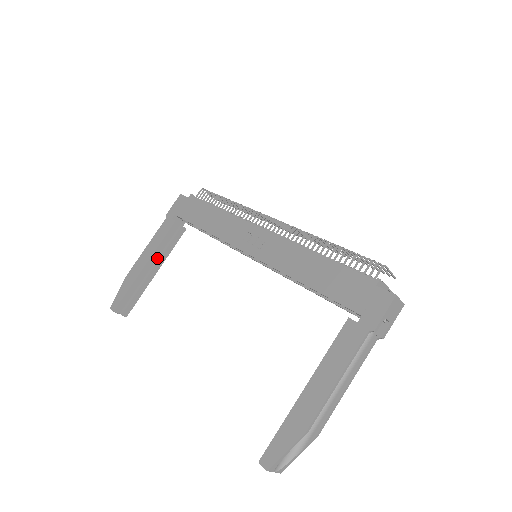
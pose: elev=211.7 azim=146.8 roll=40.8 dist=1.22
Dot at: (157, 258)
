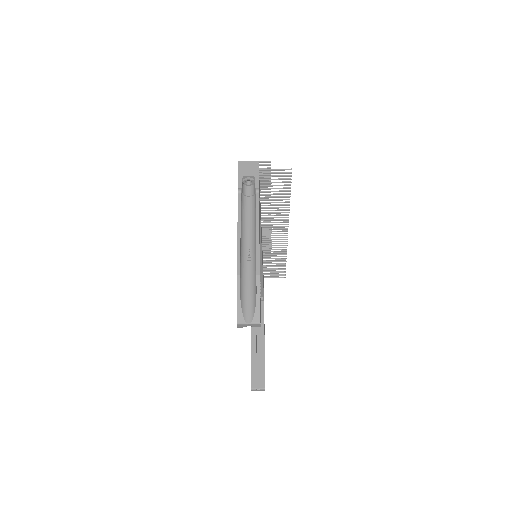
Dot at: (259, 335)
